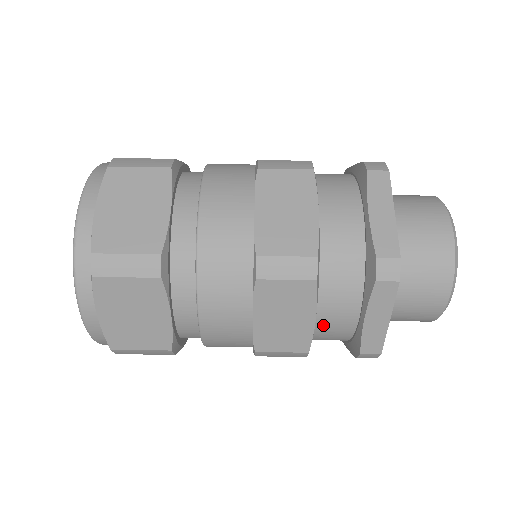
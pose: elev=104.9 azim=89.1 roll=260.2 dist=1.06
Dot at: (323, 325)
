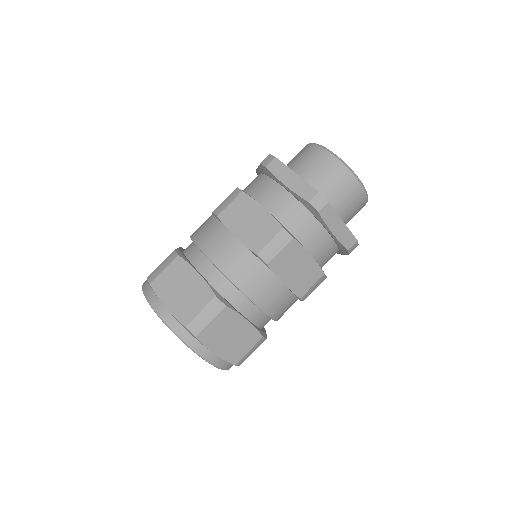
Dot at: (318, 255)
